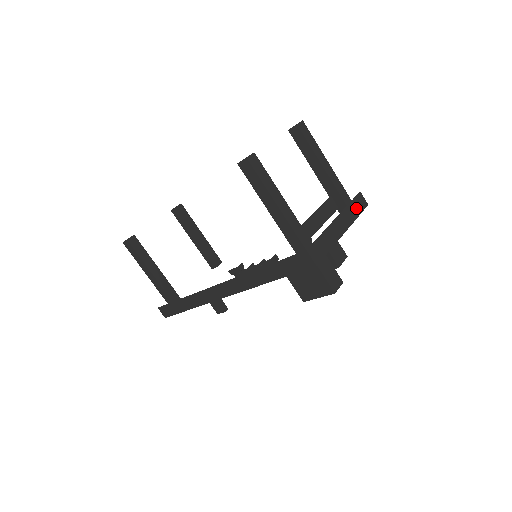
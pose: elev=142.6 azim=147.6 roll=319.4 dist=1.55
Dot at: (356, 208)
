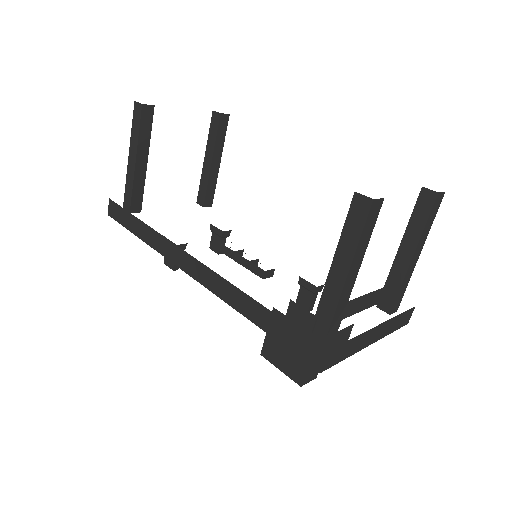
Dot at: (398, 322)
